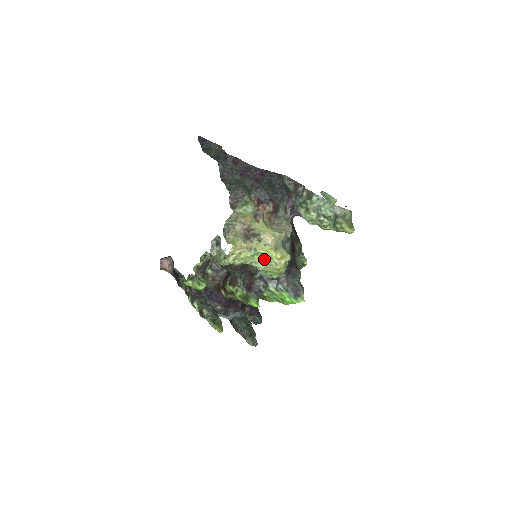
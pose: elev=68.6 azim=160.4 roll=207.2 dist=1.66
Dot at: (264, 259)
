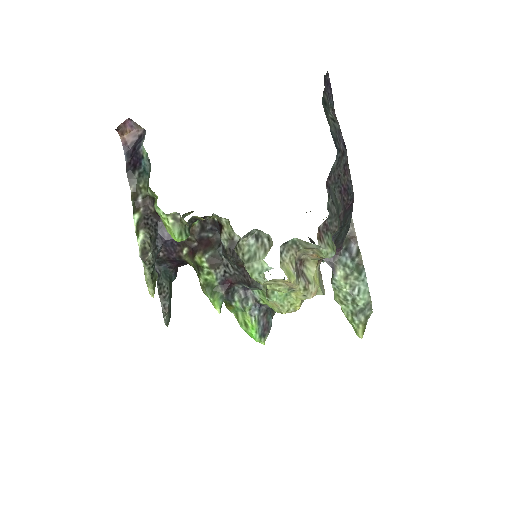
Dot at: (284, 298)
